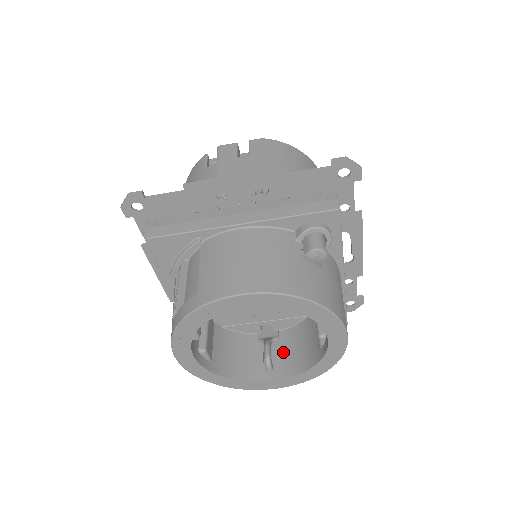
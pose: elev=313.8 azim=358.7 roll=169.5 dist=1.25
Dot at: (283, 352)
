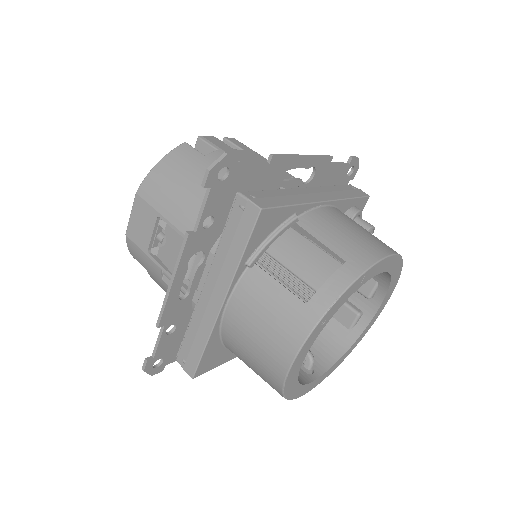
Dot at: occluded
